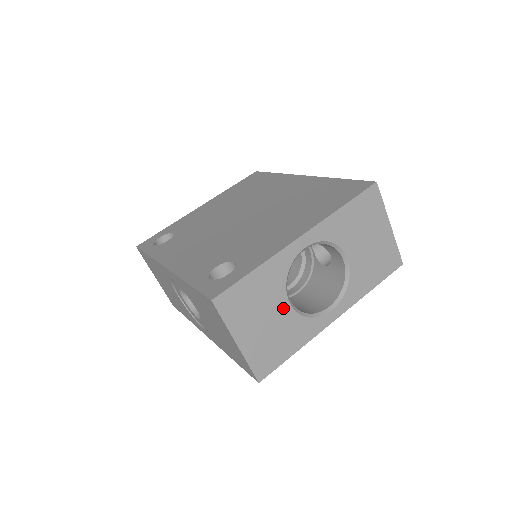
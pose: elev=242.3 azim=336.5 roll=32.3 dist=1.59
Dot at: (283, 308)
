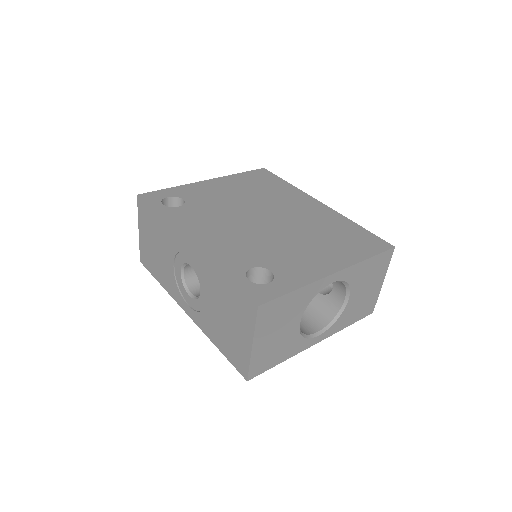
Dot at: (294, 326)
